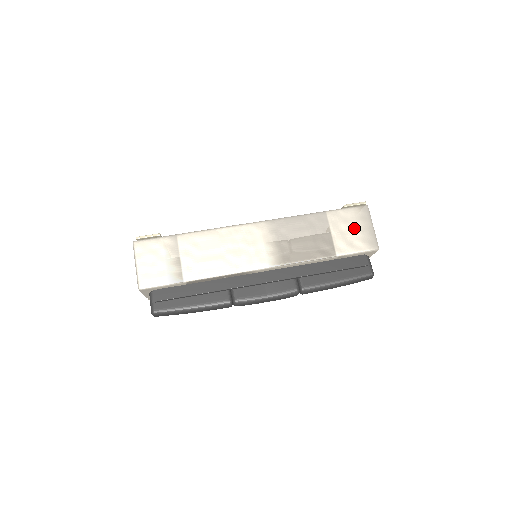
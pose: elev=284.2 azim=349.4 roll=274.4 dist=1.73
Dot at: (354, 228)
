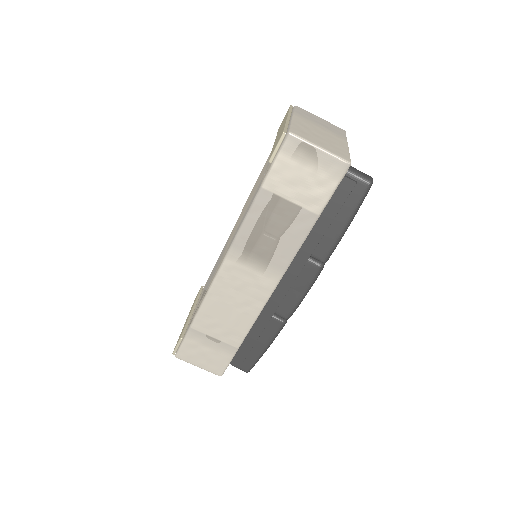
Dot at: (304, 172)
